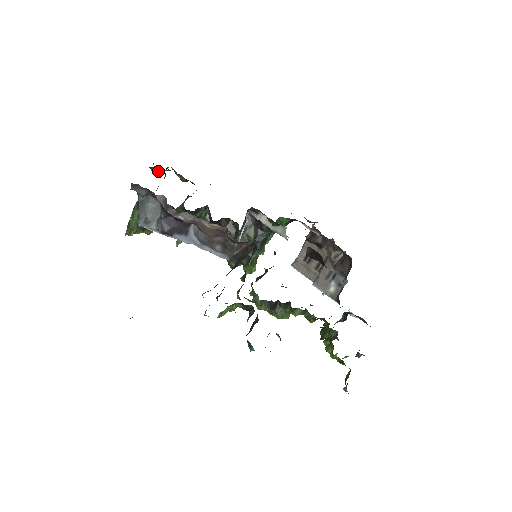
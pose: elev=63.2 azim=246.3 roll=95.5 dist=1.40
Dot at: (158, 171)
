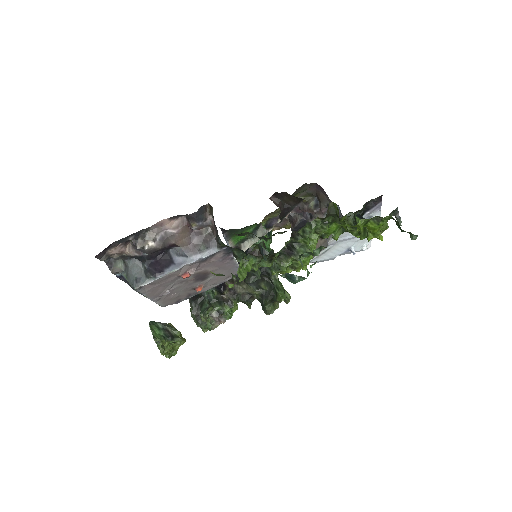
Dot at: occluded
